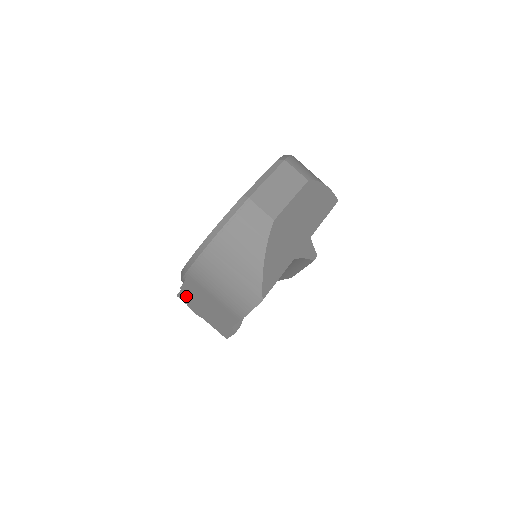
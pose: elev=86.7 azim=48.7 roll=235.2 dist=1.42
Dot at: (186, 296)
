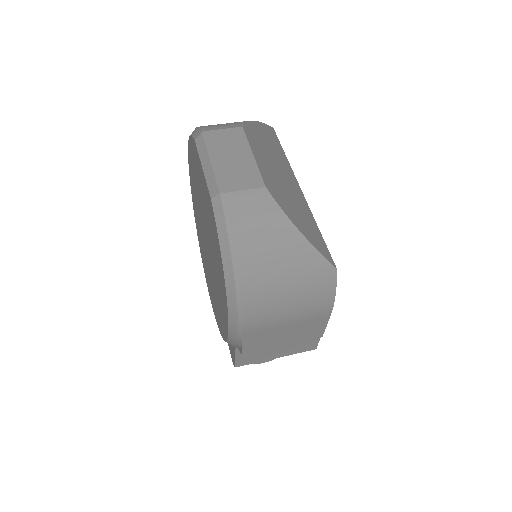
Dot at: (245, 357)
